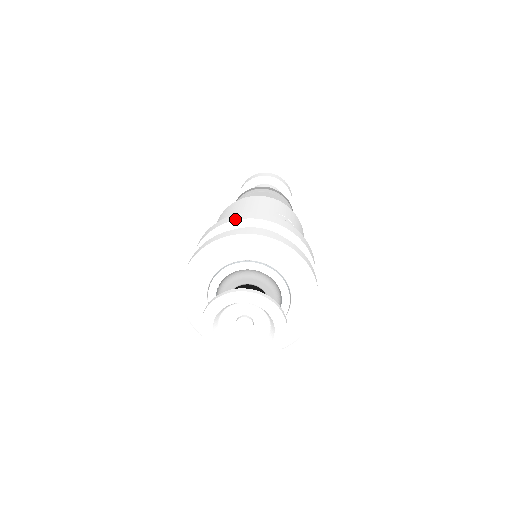
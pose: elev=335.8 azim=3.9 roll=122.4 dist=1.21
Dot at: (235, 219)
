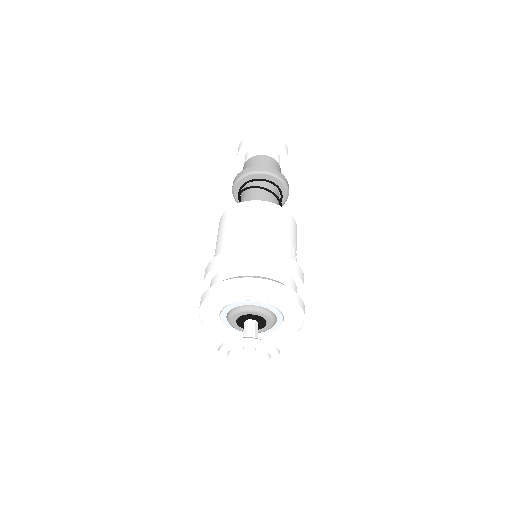
Dot at: (265, 259)
